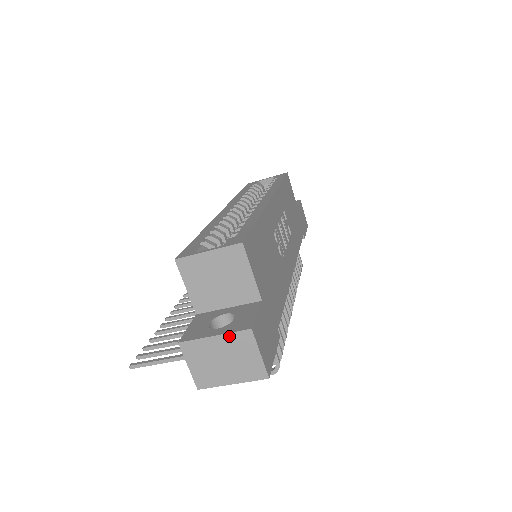
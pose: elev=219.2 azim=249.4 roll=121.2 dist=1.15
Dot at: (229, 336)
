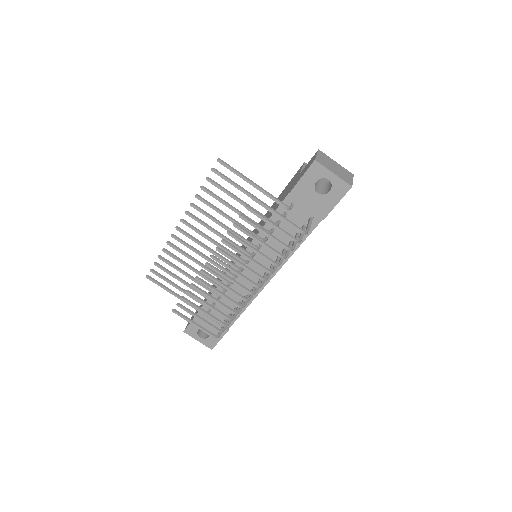
Dot at: (343, 167)
